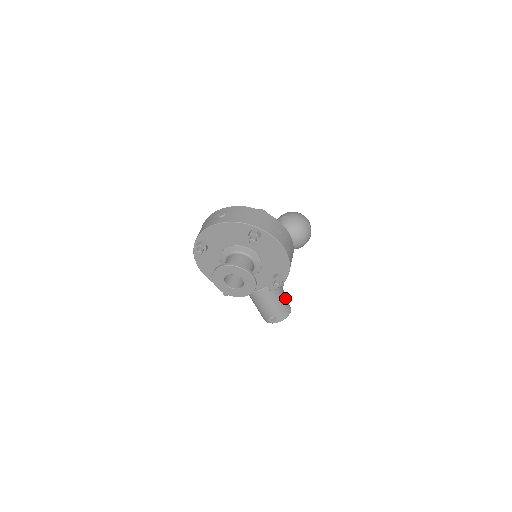
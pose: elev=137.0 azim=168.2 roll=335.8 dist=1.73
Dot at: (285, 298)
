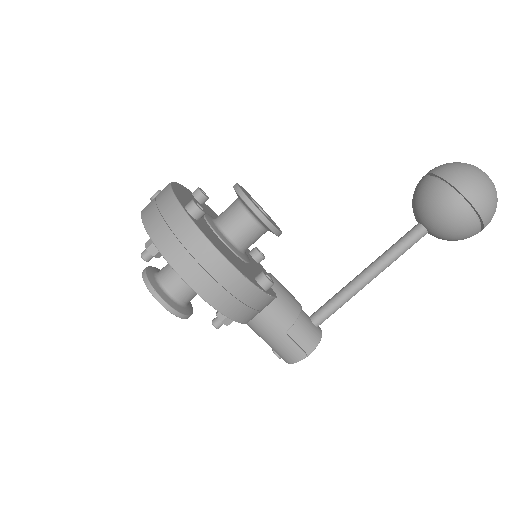
Dot at: (288, 336)
